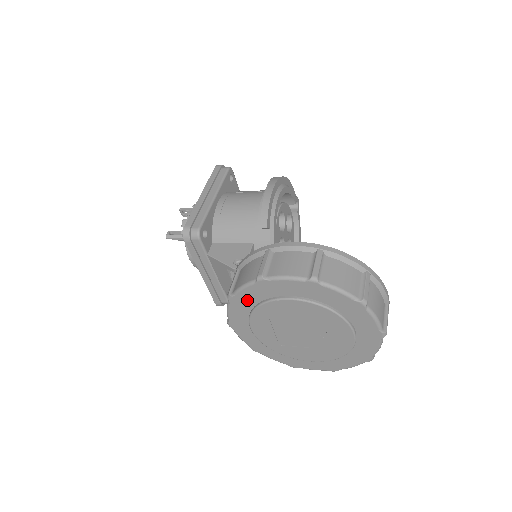
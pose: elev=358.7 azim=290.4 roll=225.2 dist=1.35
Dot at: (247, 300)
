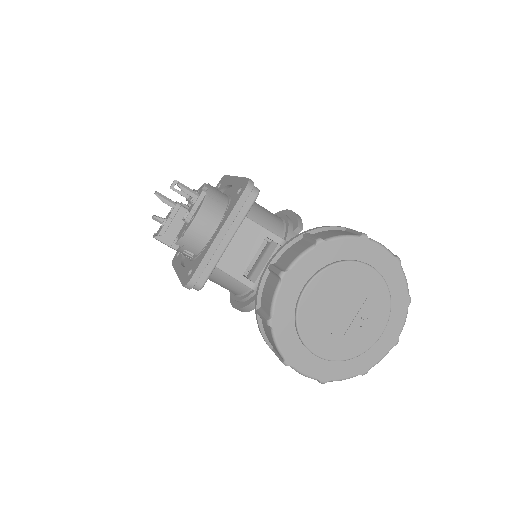
Dot at: (333, 252)
